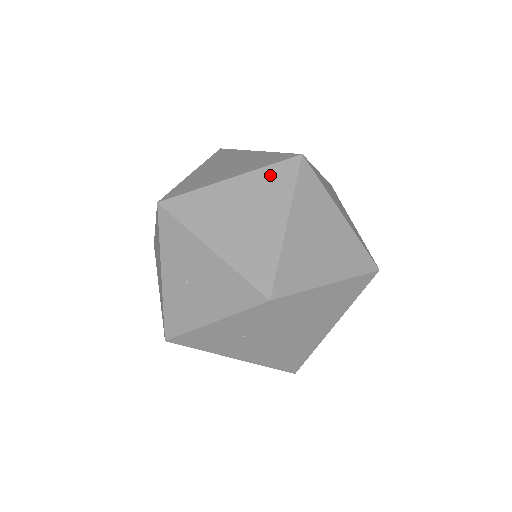
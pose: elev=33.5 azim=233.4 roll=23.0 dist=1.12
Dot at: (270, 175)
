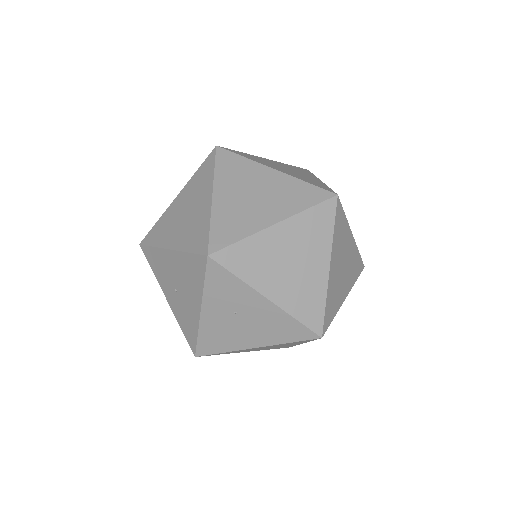
Dot at: (199, 175)
